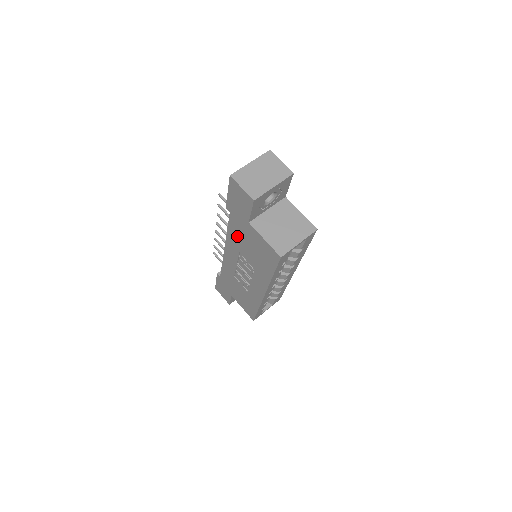
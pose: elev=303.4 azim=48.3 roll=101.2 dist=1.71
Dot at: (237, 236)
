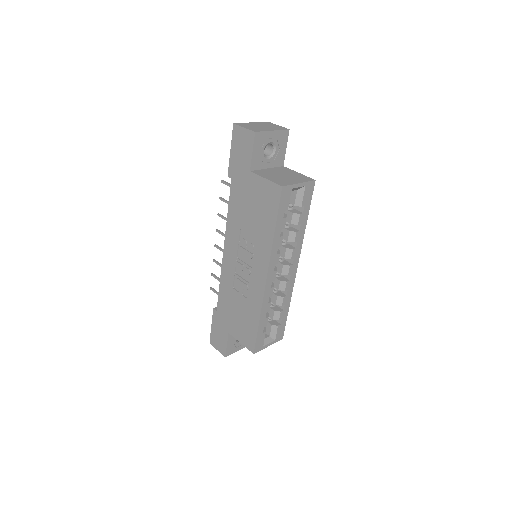
Dot at: (238, 208)
